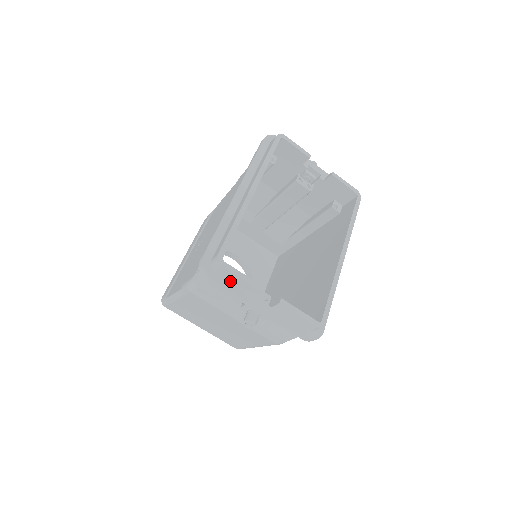
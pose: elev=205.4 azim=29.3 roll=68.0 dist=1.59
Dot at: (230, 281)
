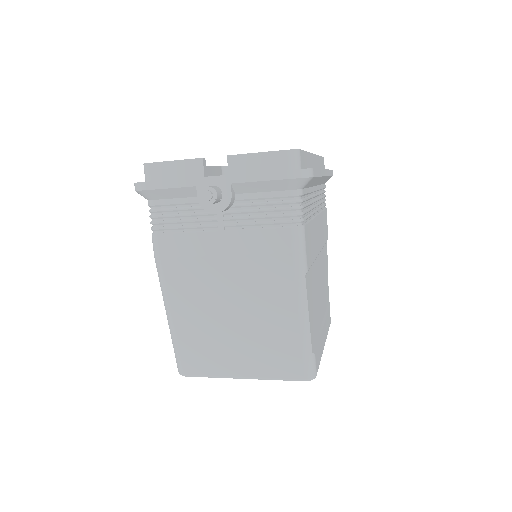
Dot at: occluded
